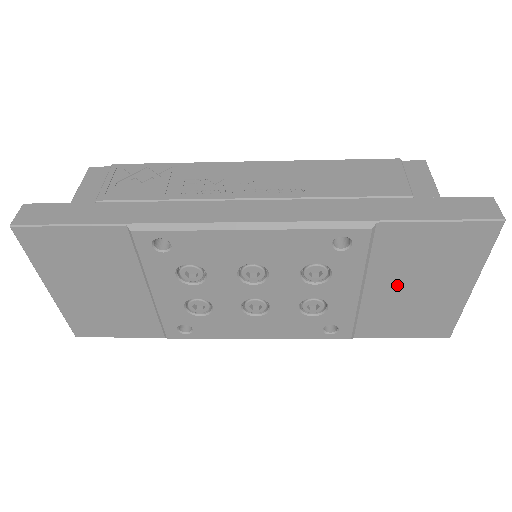
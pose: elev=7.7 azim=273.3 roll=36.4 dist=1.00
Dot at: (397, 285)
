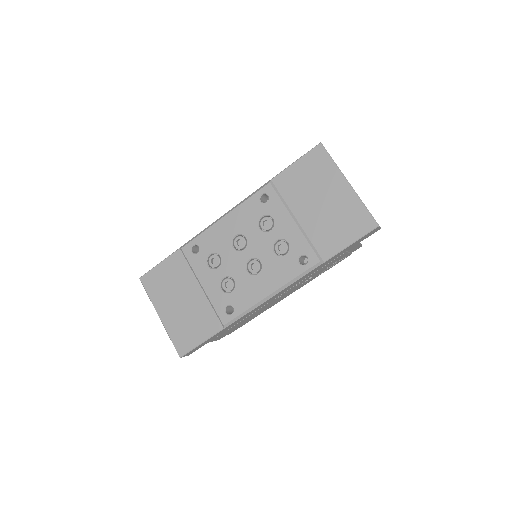
Dot at: (310, 207)
